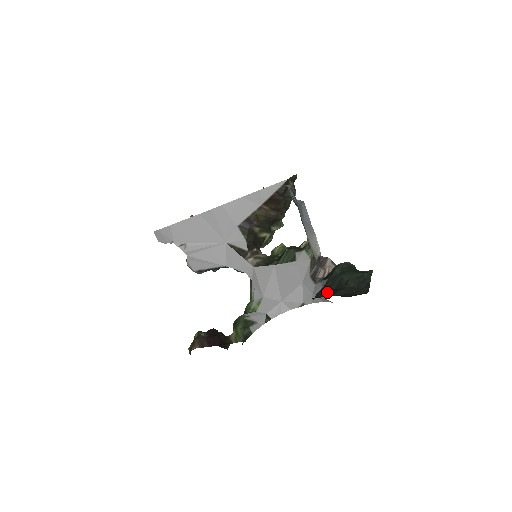
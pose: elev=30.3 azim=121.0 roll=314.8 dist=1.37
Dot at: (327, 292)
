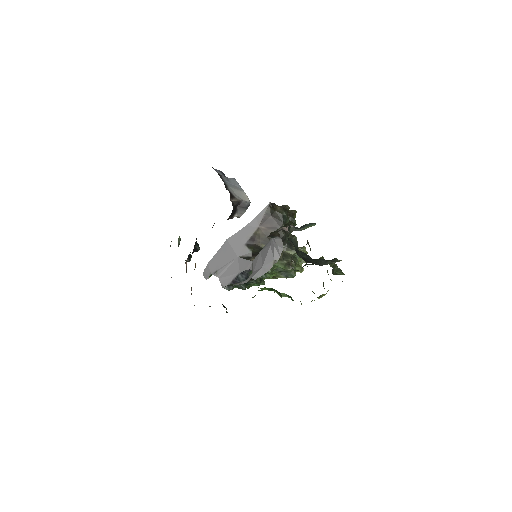
Dot at: occluded
